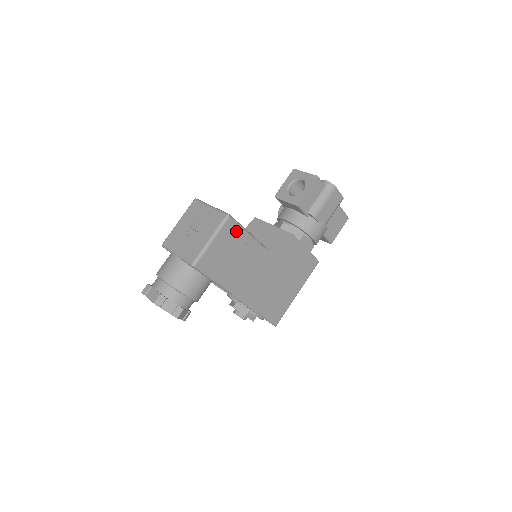
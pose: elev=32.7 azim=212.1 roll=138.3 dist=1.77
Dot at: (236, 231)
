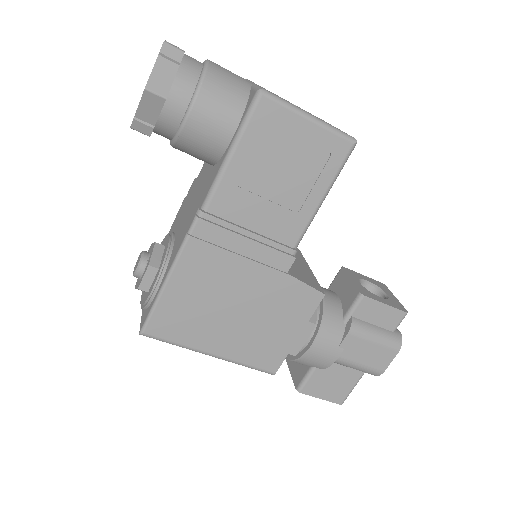
Dot at: (328, 168)
